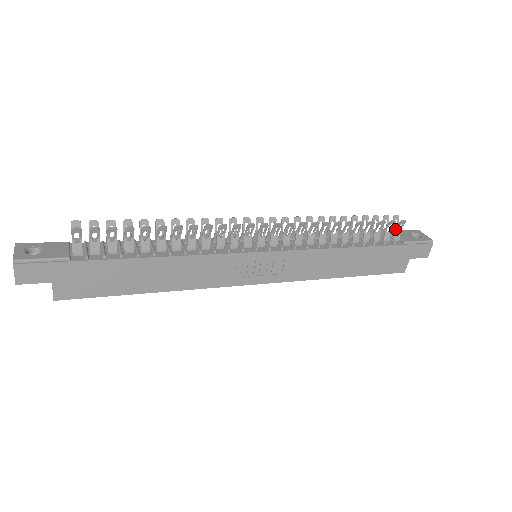
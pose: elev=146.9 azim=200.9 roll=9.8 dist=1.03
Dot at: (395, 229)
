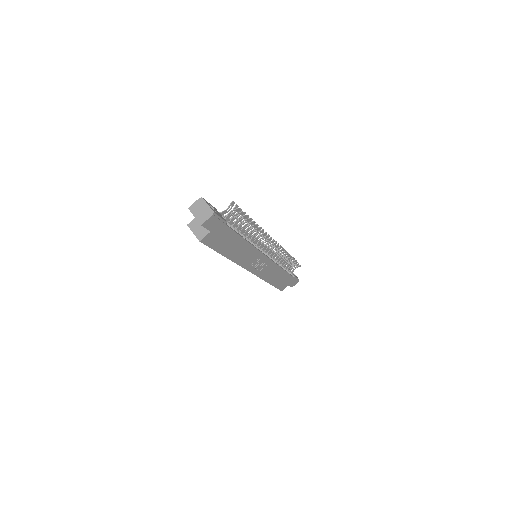
Dot at: occluded
